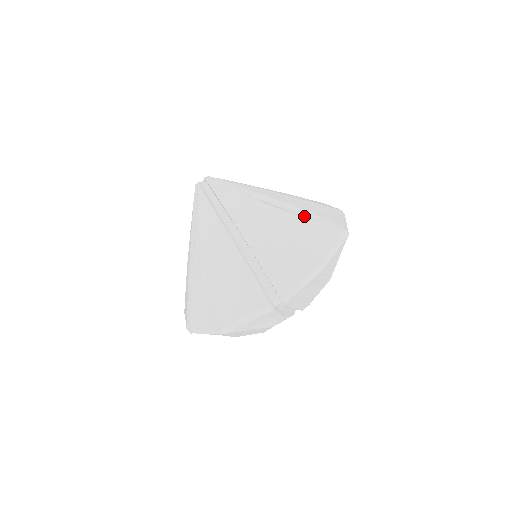
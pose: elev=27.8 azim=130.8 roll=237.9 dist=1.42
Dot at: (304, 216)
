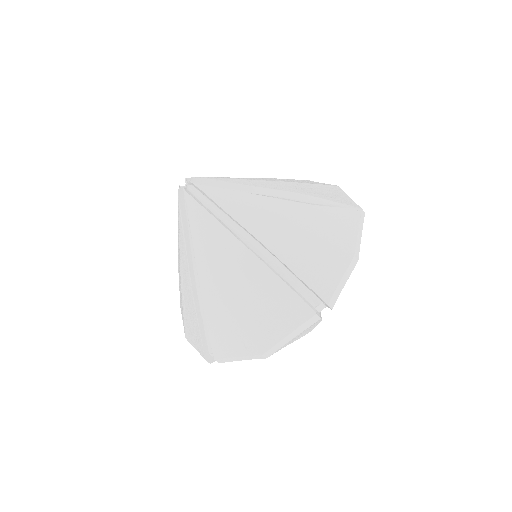
Dot at: (315, 203)
